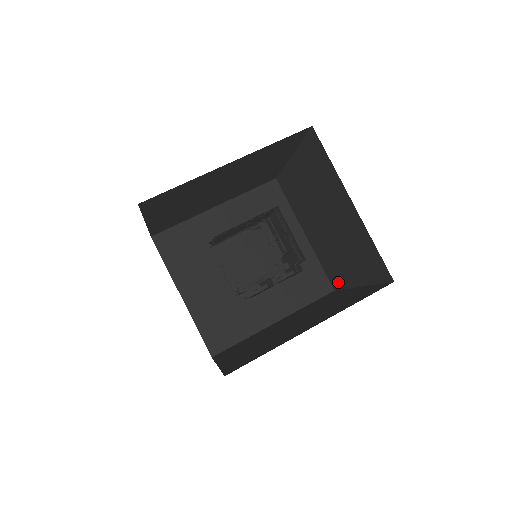
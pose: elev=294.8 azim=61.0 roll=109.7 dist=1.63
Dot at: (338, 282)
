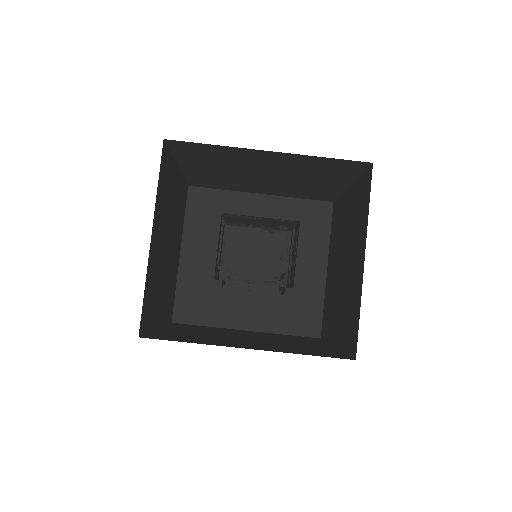
Dot at: (326, 332)
